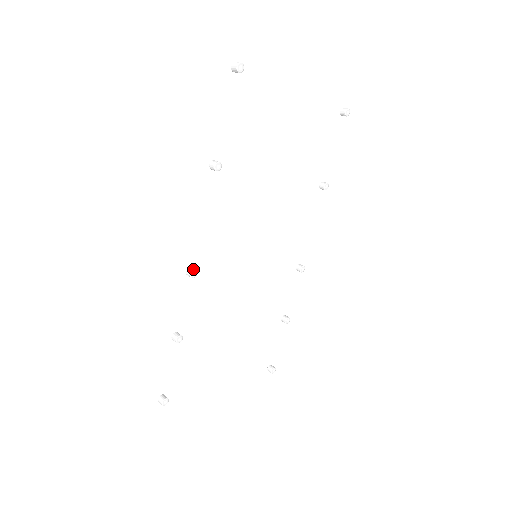
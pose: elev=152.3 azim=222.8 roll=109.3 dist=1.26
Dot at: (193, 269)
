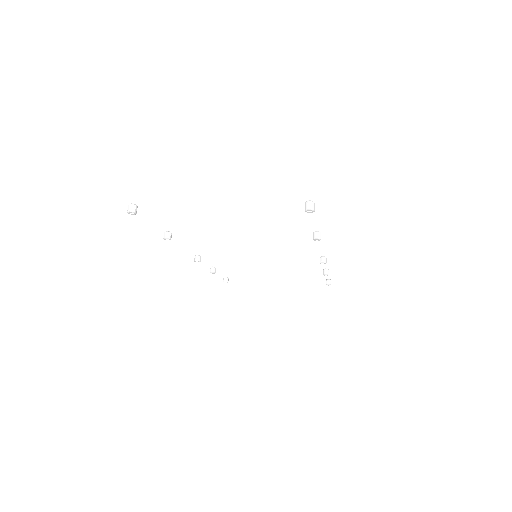
Dot at: (196, 259)
